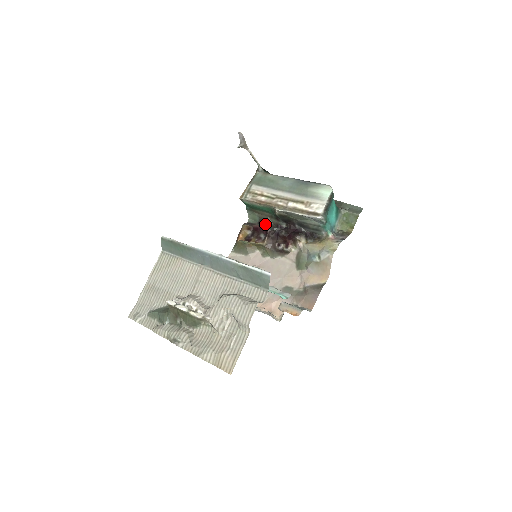
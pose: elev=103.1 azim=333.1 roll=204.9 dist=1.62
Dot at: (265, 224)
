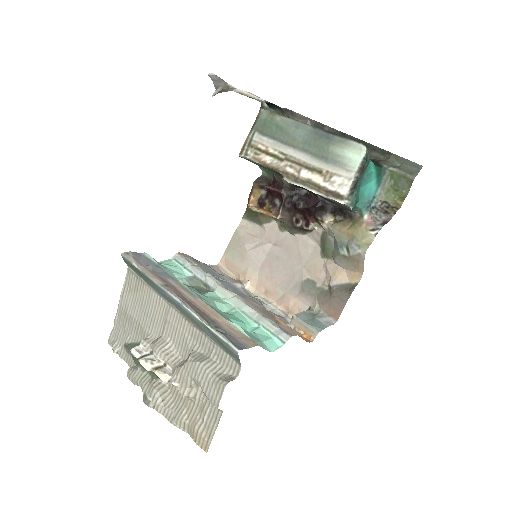
Dot at: (279, 187)
